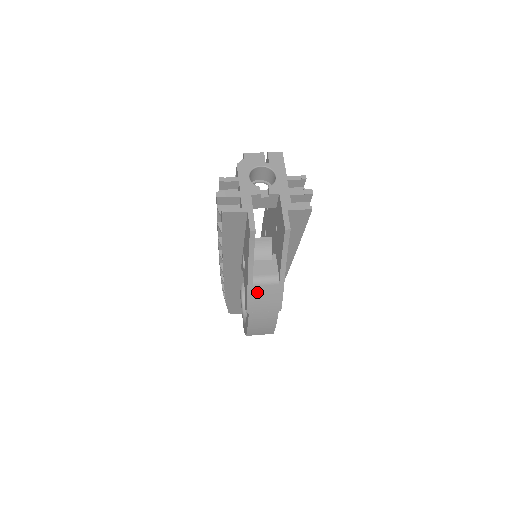
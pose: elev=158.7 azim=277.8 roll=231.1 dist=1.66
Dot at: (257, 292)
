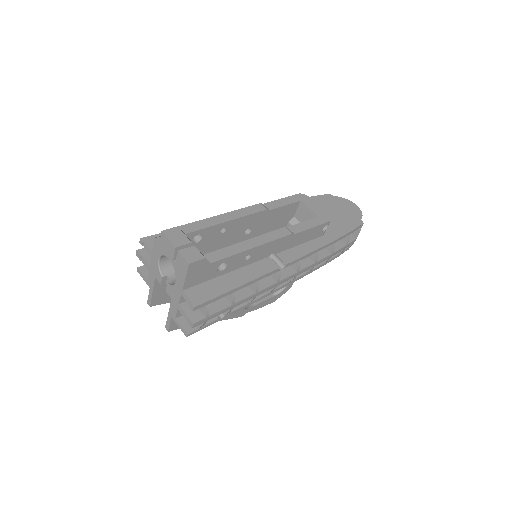
Dot at: occluded
